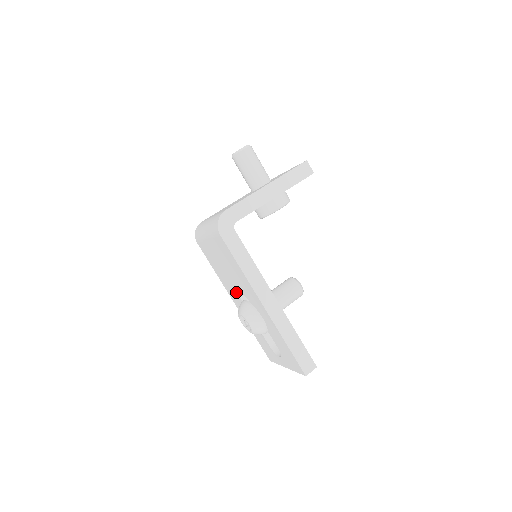
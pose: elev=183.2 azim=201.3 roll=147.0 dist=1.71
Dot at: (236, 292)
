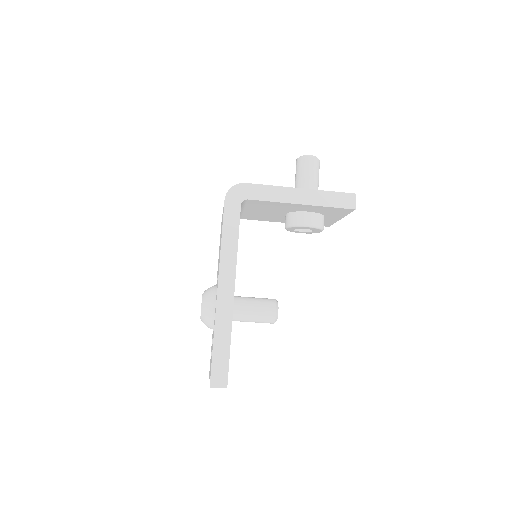
Dot at: occluded
